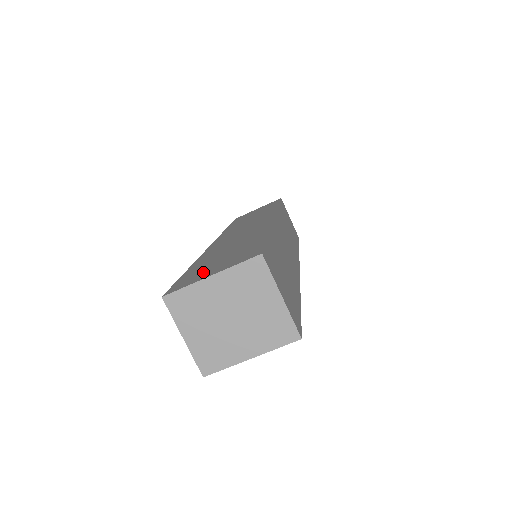
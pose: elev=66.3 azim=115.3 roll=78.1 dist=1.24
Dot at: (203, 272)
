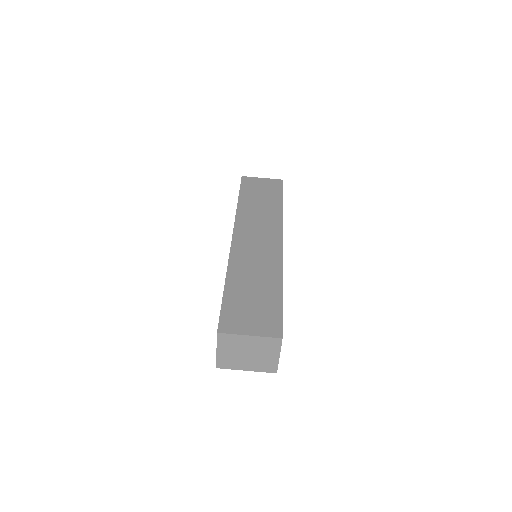
Dot at: (242, 319)
